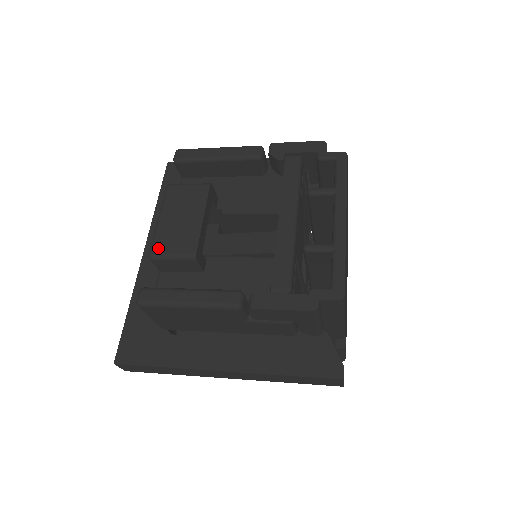
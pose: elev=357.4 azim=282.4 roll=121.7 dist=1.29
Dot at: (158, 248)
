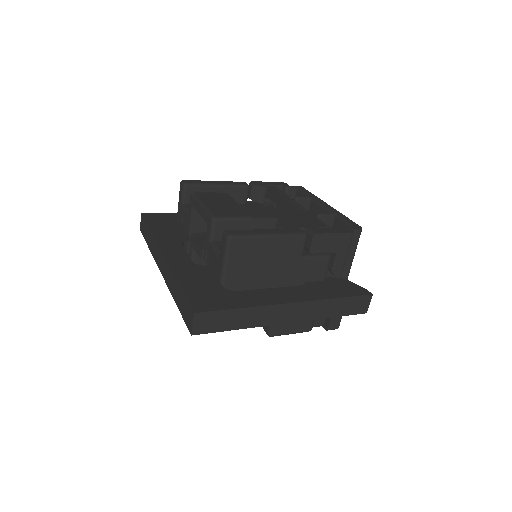
Dot at: (218, 214)
